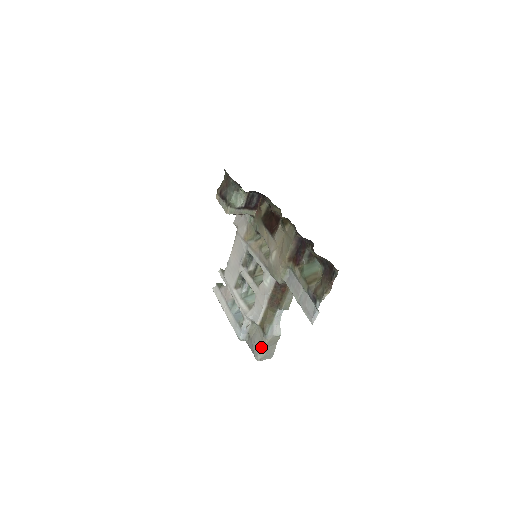
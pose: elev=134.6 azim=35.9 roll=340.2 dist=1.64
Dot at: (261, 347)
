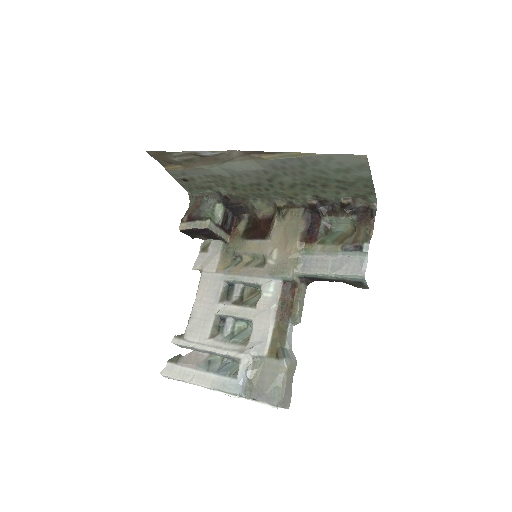
Dot at: (278, 383)
